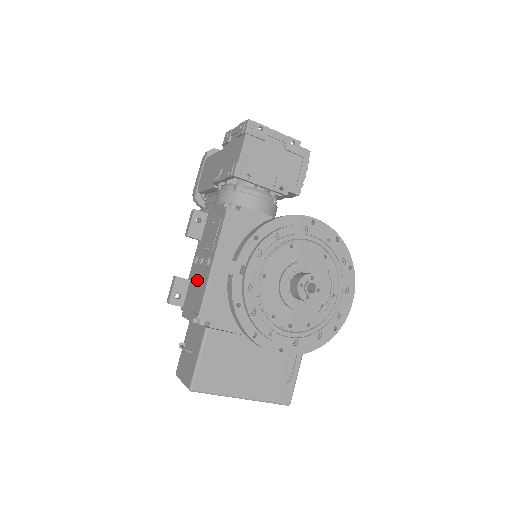
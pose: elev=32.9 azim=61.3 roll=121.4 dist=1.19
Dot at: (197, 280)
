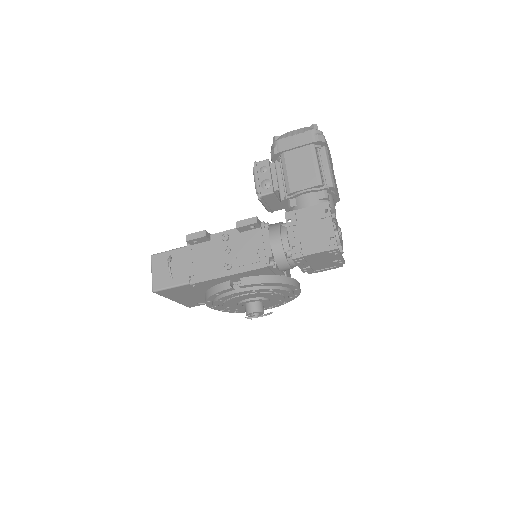
Dot at: (213, 257)
